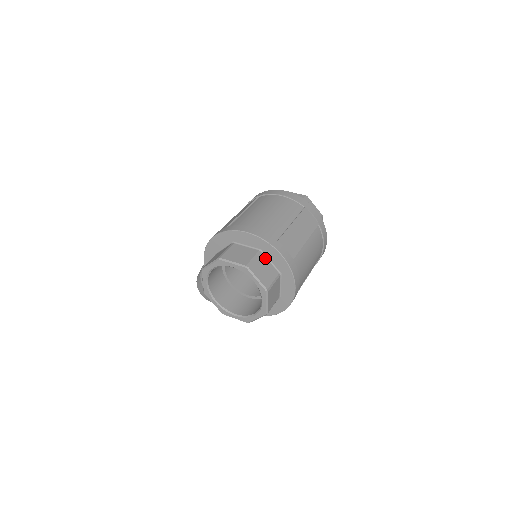
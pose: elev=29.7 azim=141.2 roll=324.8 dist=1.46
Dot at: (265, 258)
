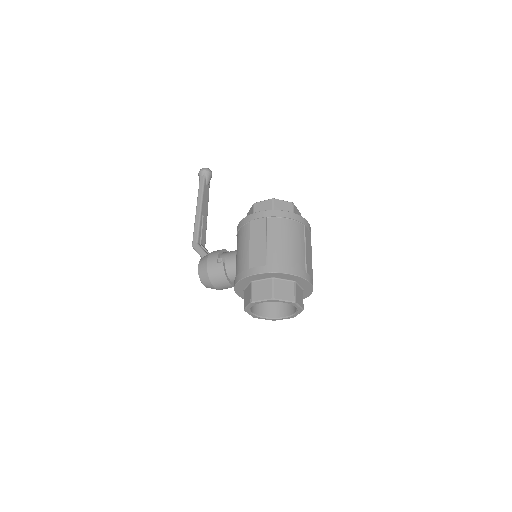
Dot at: (297, 285)
